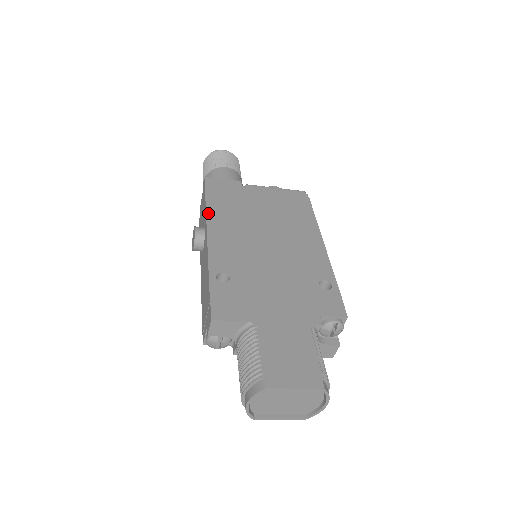
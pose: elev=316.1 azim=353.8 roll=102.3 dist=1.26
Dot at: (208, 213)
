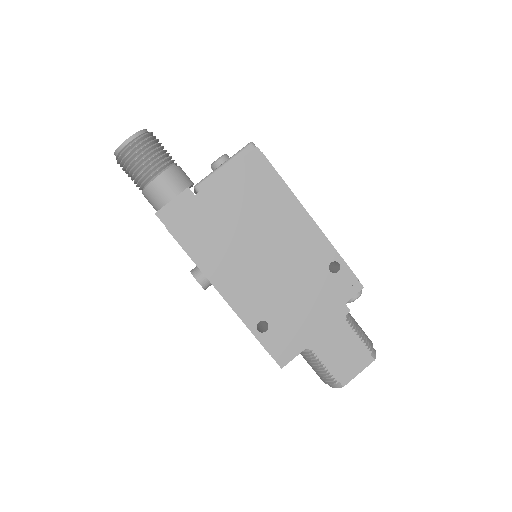
Dot at: (199, 265)
